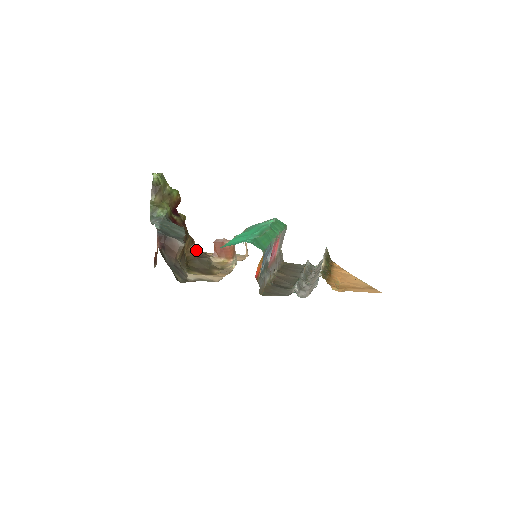
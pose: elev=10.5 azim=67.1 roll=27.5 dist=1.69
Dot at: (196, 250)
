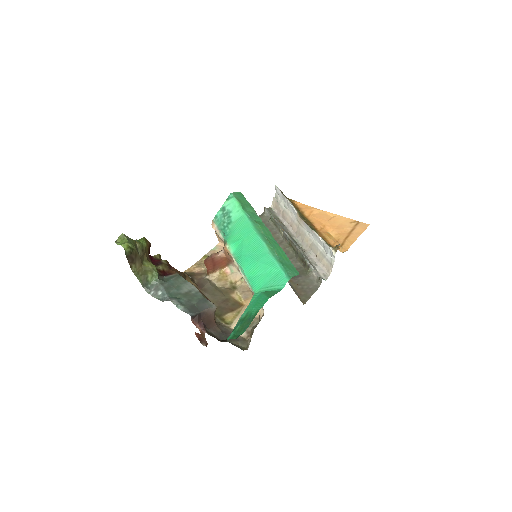
Dot at: (191, 280)
